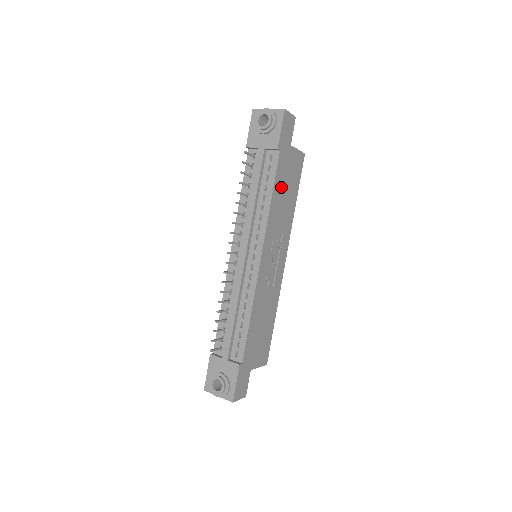
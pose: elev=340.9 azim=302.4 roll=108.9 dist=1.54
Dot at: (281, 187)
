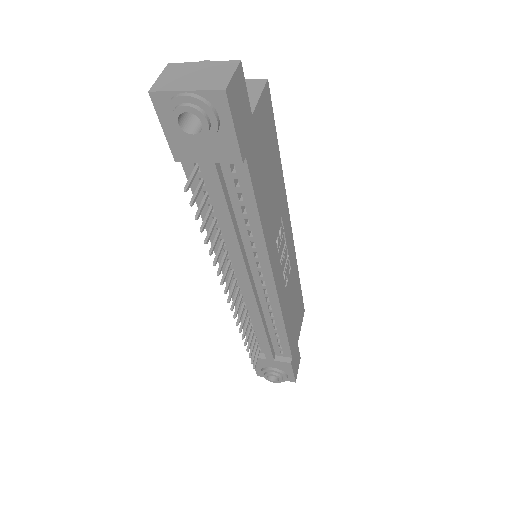
Dot at: (263, 186)
